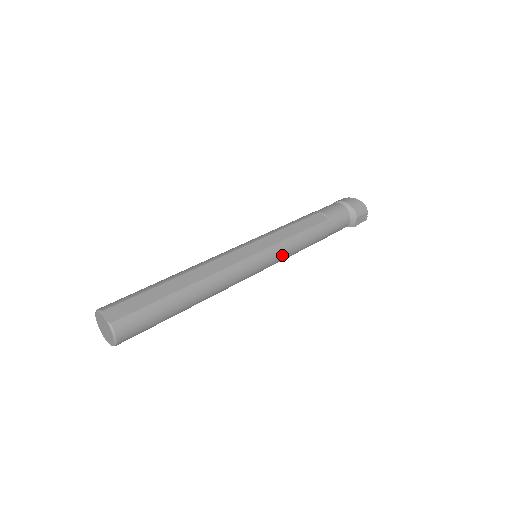
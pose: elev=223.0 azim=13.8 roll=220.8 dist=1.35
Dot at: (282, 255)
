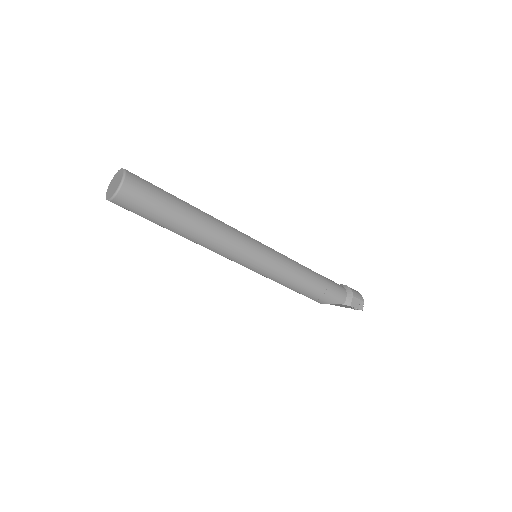
Dot at: (280, 263)
